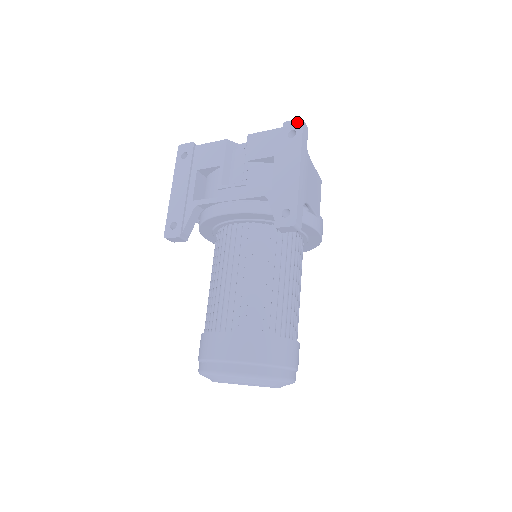
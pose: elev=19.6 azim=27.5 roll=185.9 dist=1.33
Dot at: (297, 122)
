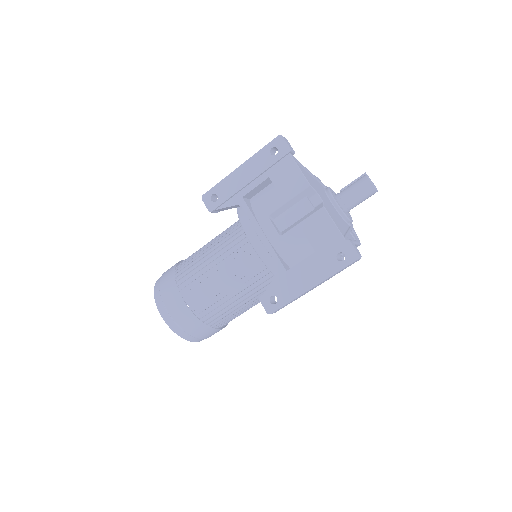
Dot at: (354, 254)
